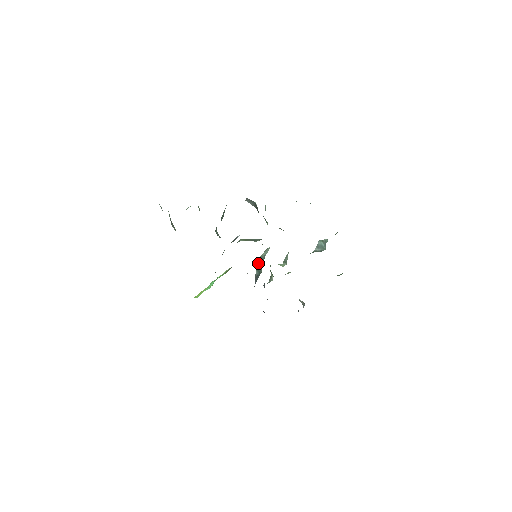
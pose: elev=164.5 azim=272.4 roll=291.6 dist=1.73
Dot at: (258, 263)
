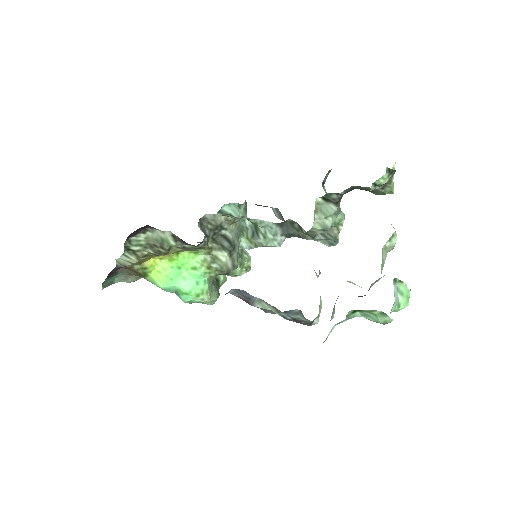
Dot at: occluded
